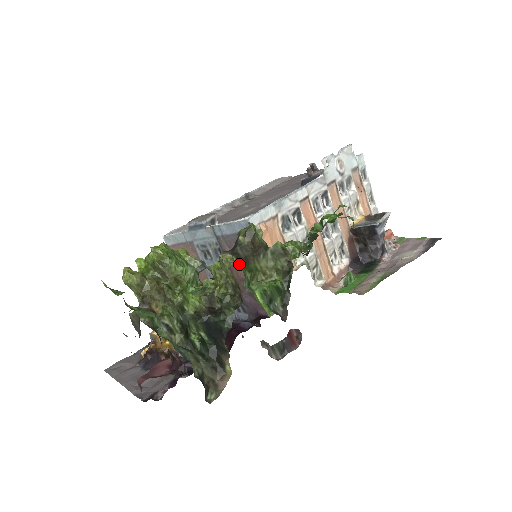
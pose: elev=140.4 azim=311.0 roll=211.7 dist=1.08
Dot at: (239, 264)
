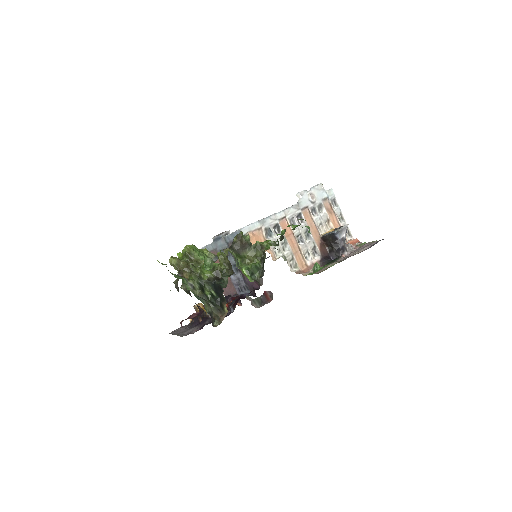
Dot at: (233, 253)
